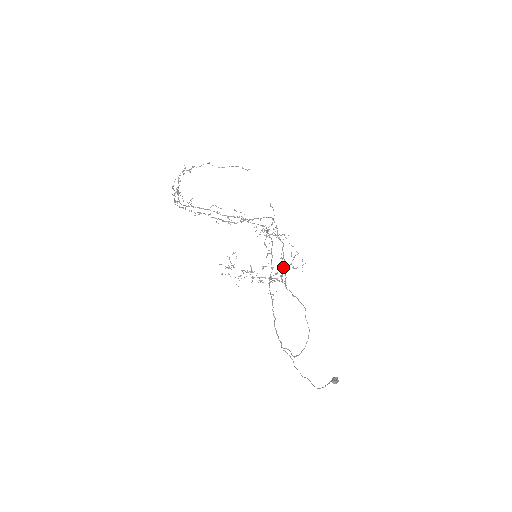
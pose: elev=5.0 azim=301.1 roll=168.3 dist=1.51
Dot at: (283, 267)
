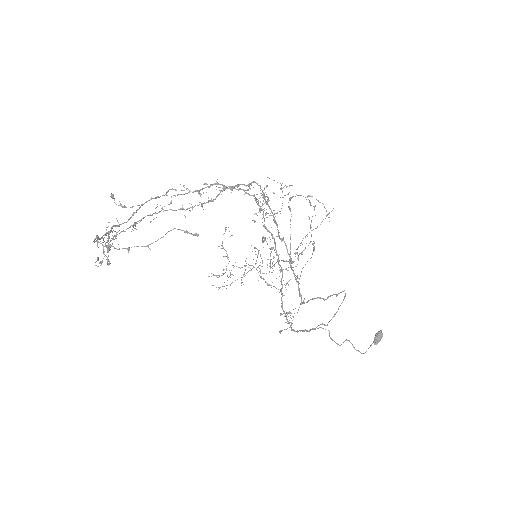
Dot at: occluded
